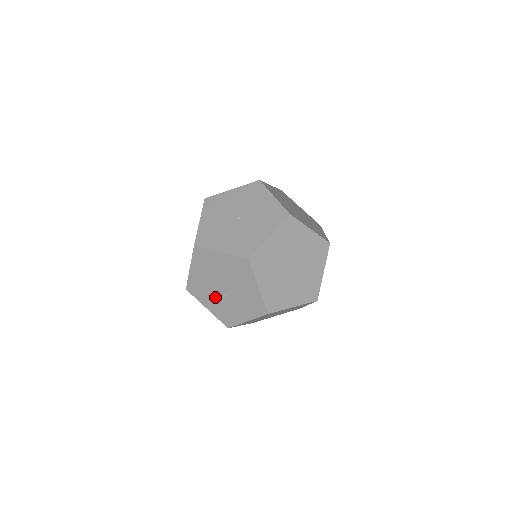
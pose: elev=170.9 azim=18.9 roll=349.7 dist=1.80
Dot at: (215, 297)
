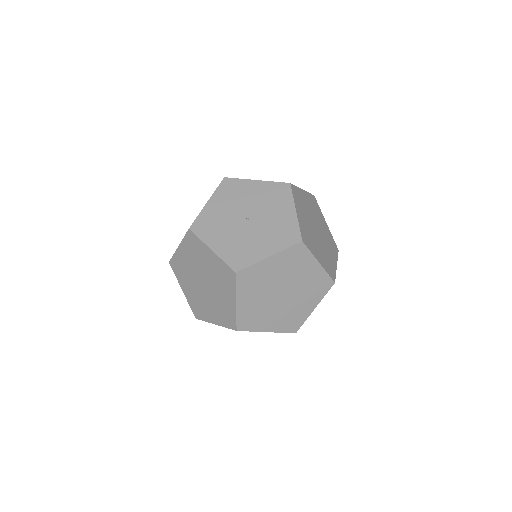
Dot at: (274, 311)
